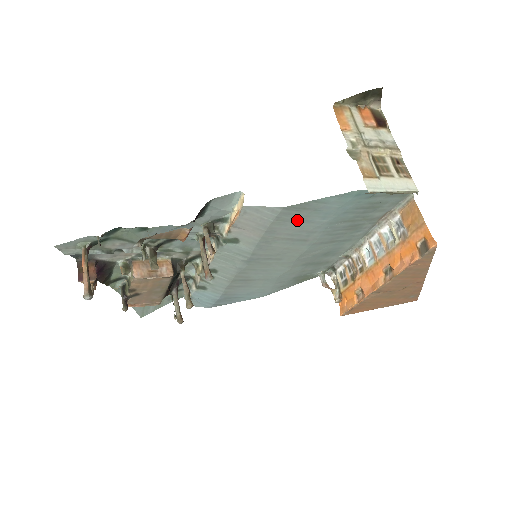
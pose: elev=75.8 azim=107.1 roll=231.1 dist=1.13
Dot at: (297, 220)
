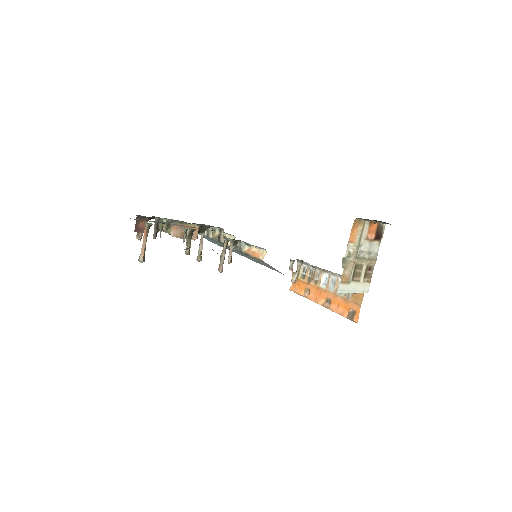
Dot at: occluded
